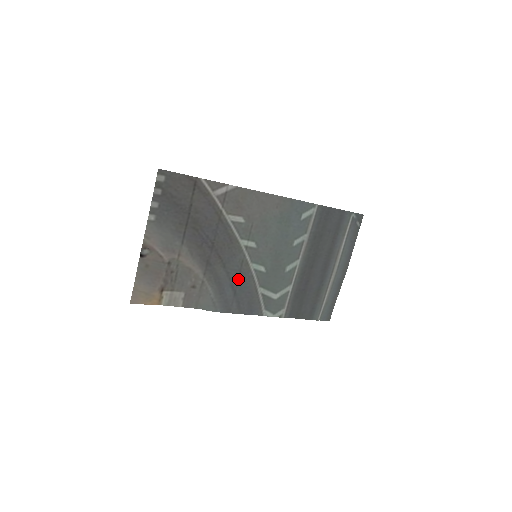
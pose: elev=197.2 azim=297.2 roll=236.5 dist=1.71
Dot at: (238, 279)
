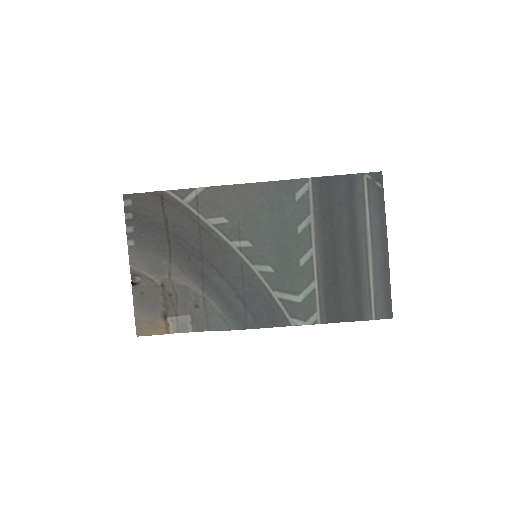
Dot at: (243, 287)
